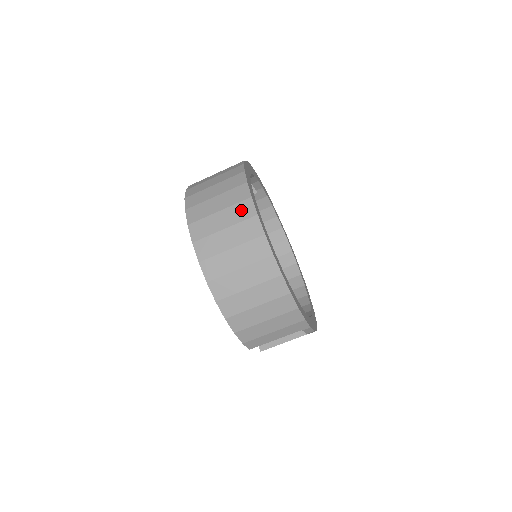
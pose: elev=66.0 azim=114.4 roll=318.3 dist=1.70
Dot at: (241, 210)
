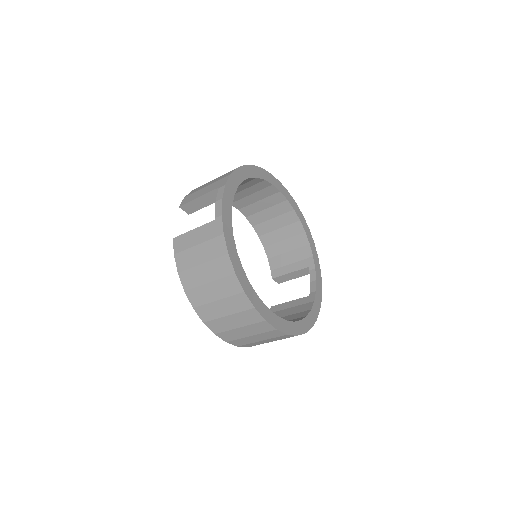
Dot at: (260, 328)
